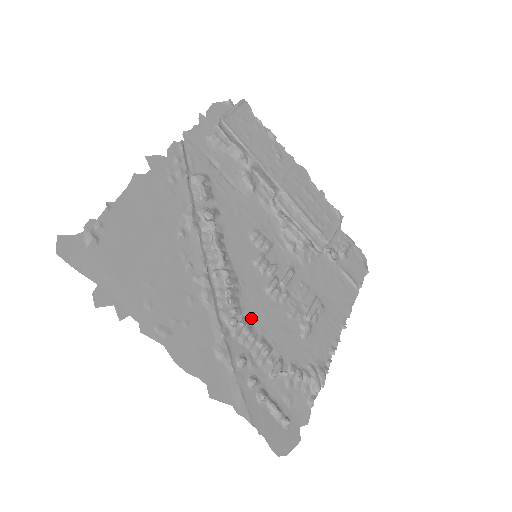
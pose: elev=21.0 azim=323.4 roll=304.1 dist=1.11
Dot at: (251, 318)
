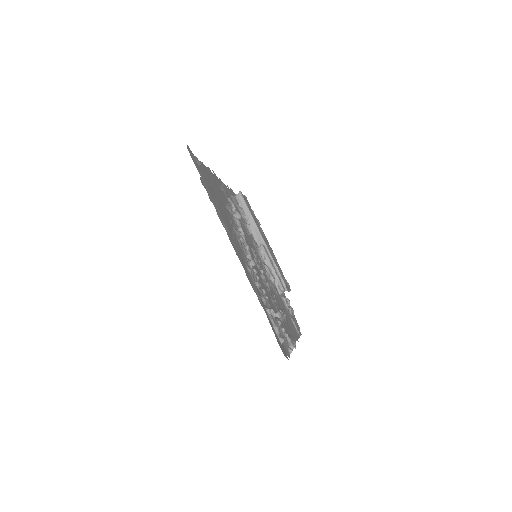
Dot at: occluded
